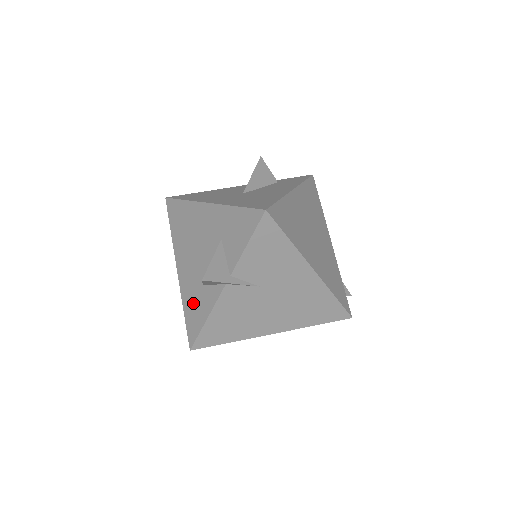
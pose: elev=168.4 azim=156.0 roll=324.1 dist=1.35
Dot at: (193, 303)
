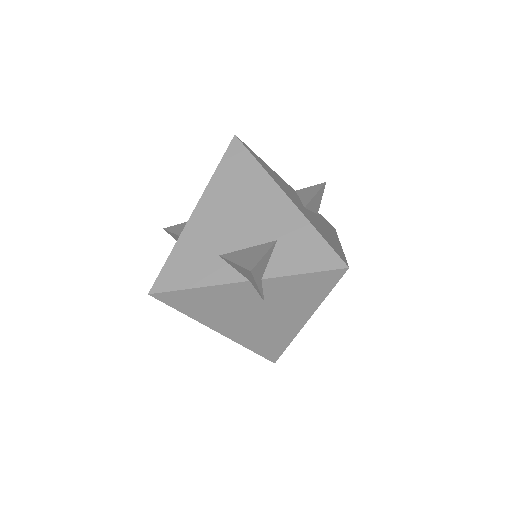
Dot at: (191, 258)
